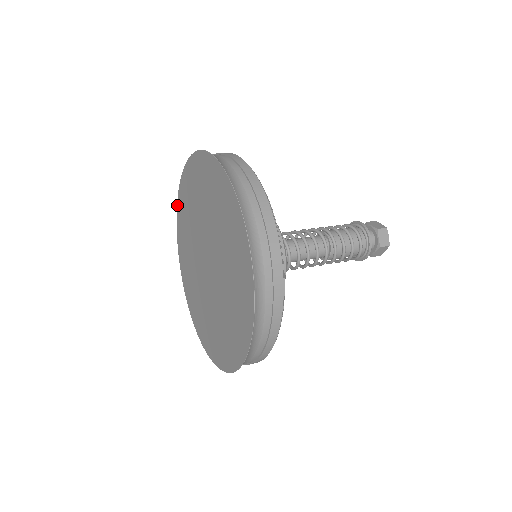
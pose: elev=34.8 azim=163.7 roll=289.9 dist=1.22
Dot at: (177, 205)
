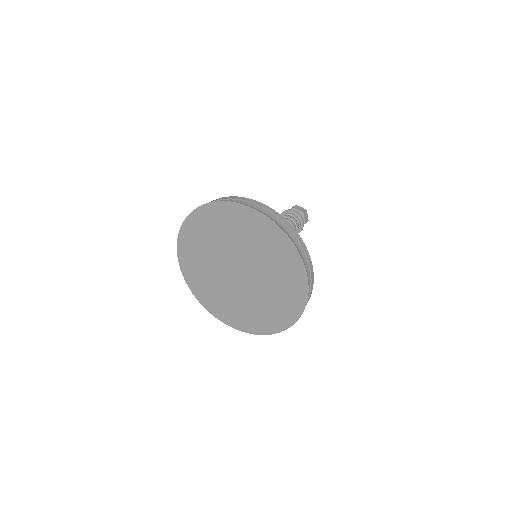
Dot at: (191, 290)
